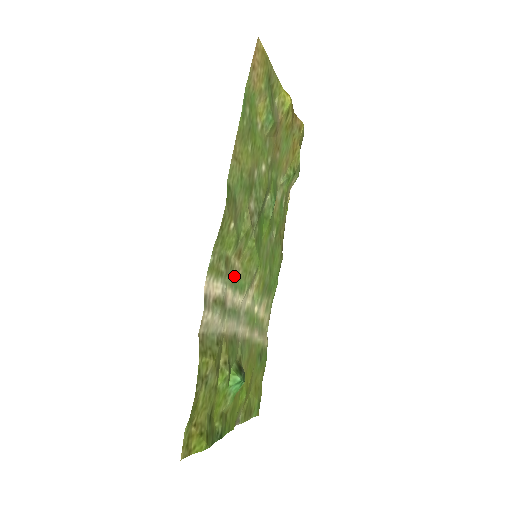
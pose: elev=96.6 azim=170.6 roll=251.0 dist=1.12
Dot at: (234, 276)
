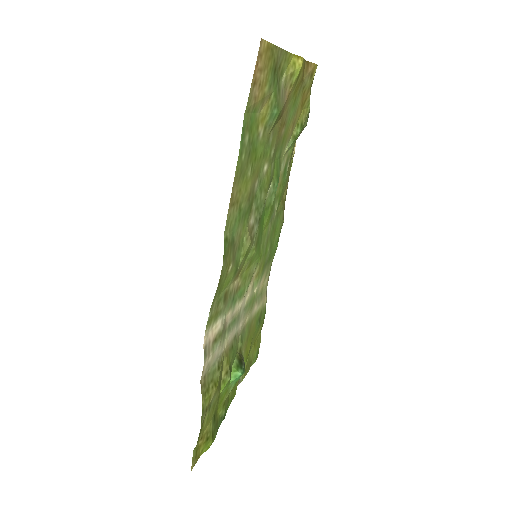
Dot at: (233, 295)
